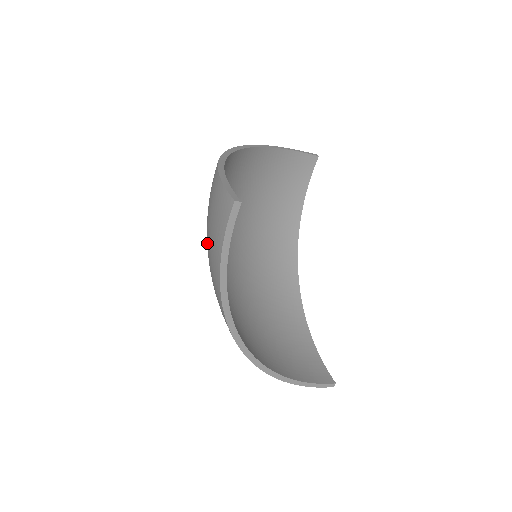
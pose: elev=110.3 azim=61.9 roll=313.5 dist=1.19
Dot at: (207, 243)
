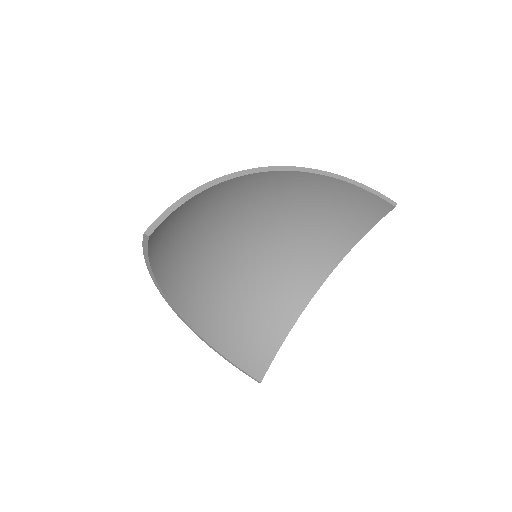
Dot at: occluded
